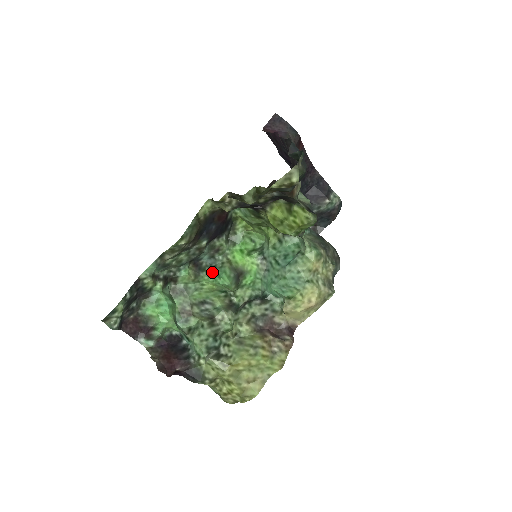
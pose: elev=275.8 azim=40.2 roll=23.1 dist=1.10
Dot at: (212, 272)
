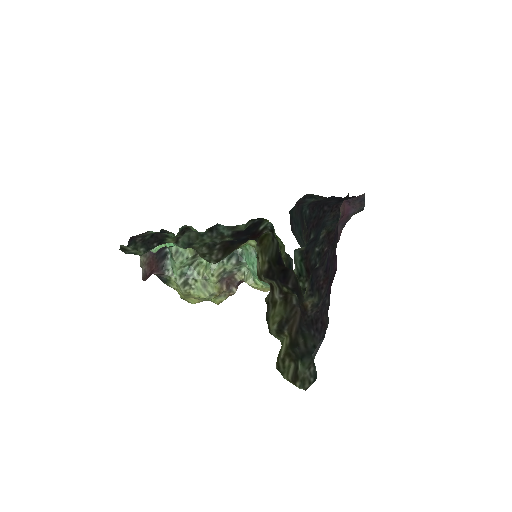
Dot at: occluded
